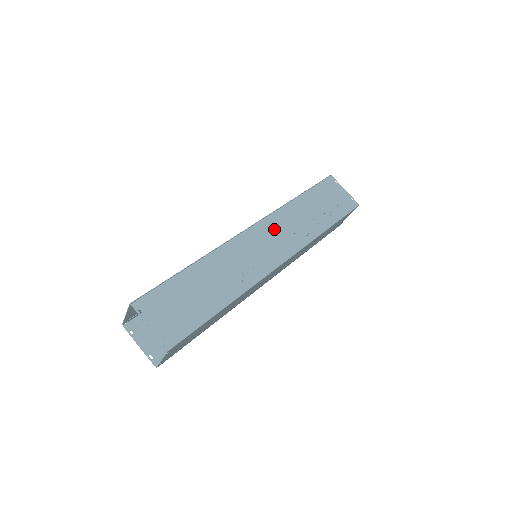
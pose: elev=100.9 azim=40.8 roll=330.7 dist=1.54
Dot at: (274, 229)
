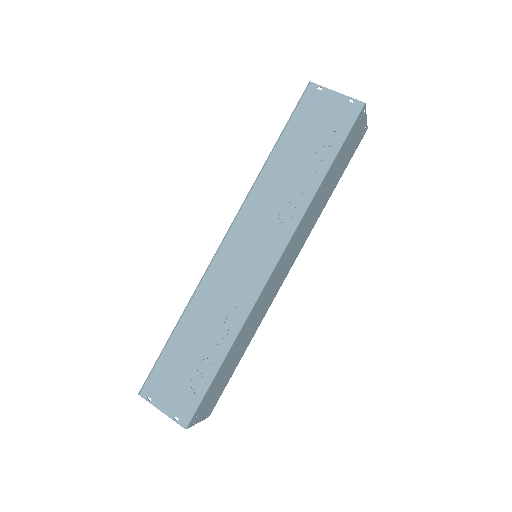
Dot at: (253, 224)
